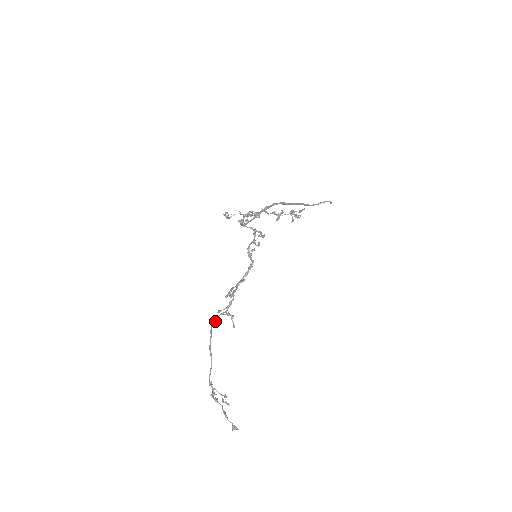
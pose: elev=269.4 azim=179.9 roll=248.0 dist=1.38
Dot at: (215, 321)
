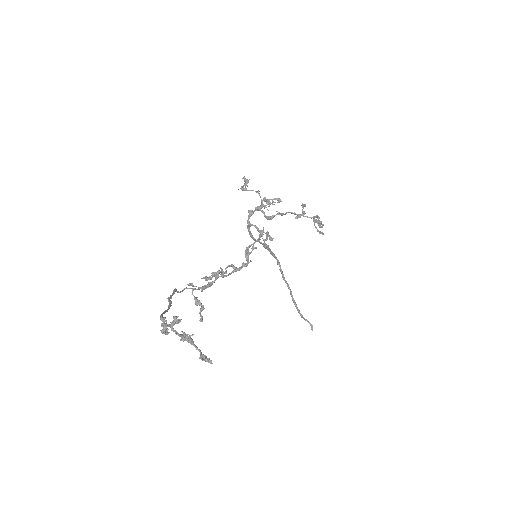
Dot at: (181, 291)
